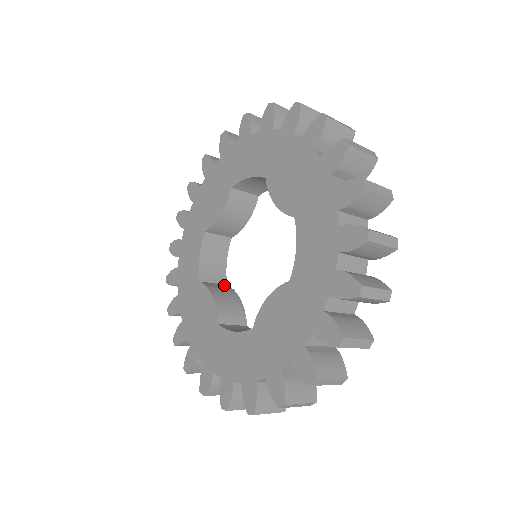
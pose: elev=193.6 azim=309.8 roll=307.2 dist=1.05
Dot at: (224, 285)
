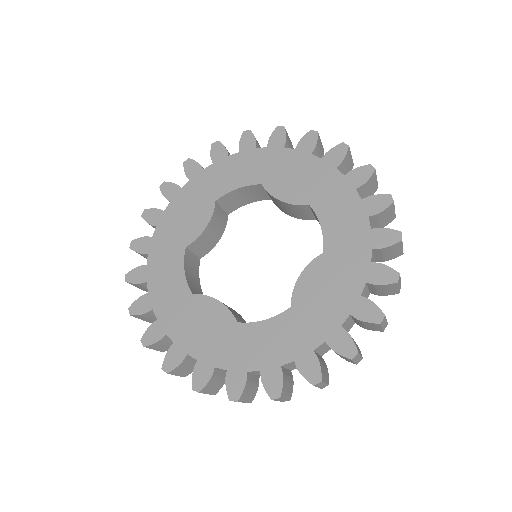
Dot at: occluded
